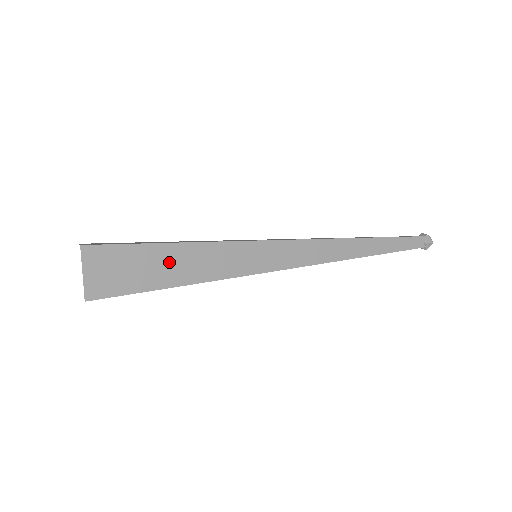
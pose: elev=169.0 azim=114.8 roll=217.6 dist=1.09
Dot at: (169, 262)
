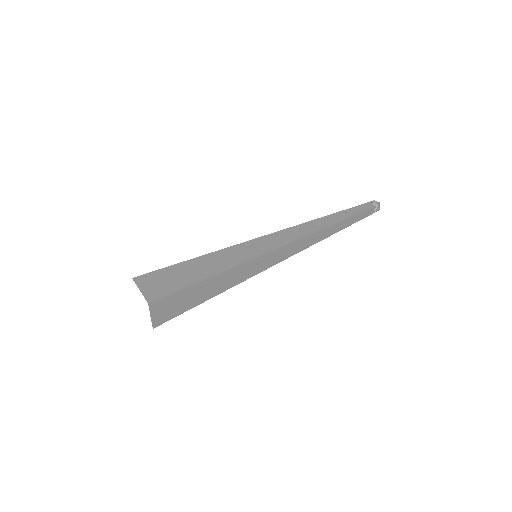
Dot at: (203, 290)
